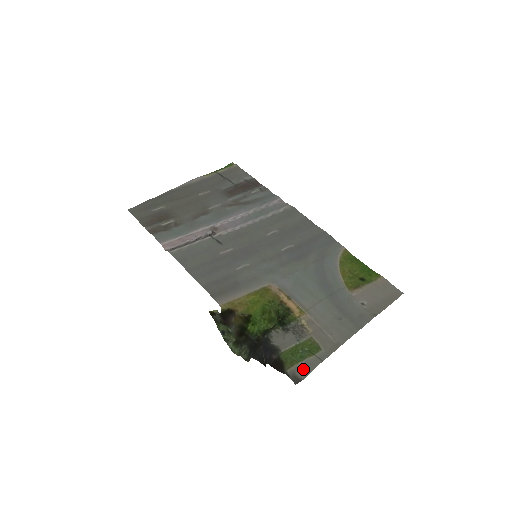
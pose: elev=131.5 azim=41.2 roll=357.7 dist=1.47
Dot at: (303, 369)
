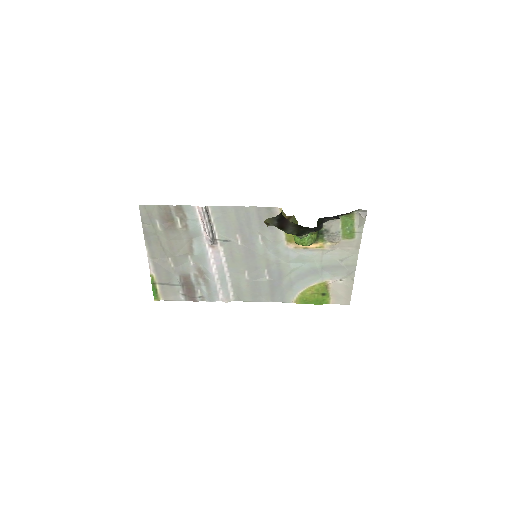
Dot at: (360, 221)
